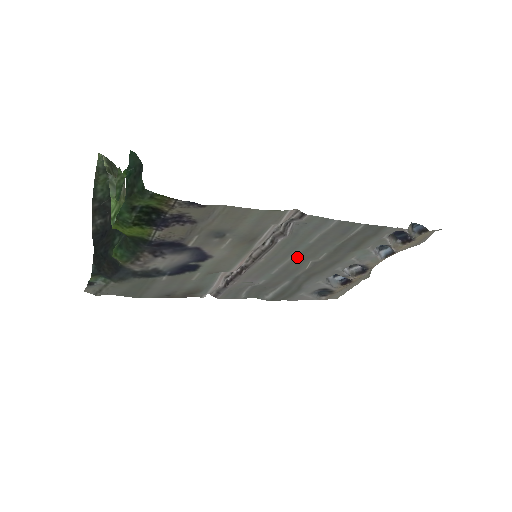
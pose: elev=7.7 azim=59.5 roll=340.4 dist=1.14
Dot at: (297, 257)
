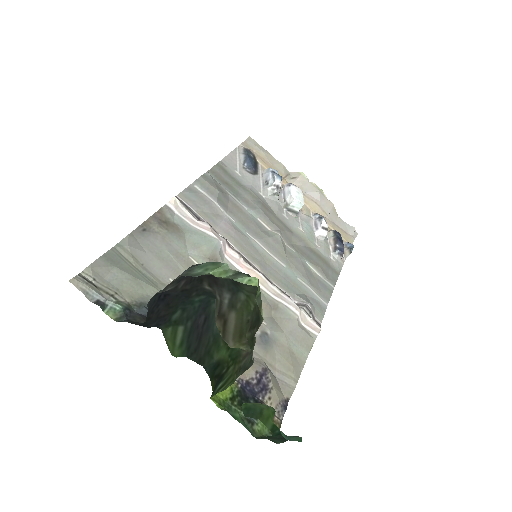
Dot at: (278, 253)
